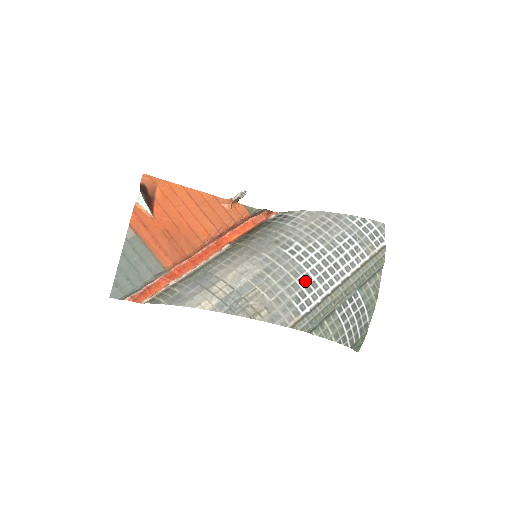
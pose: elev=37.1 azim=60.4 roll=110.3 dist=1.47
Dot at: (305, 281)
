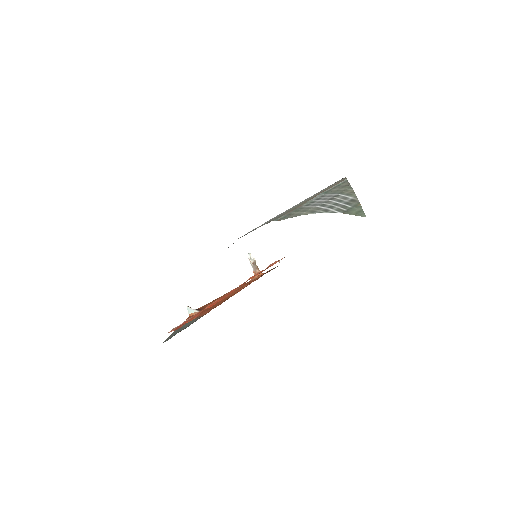
Dot at: occluded
